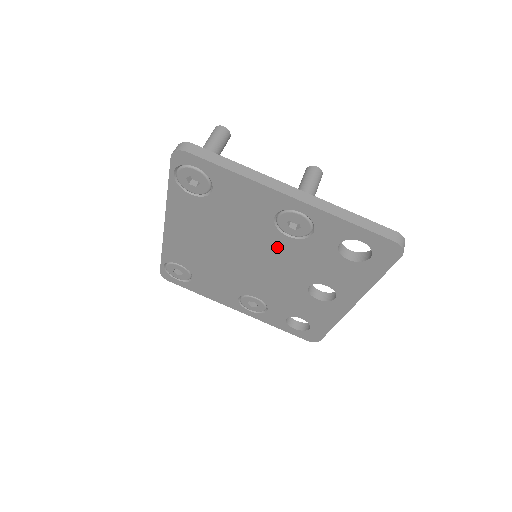
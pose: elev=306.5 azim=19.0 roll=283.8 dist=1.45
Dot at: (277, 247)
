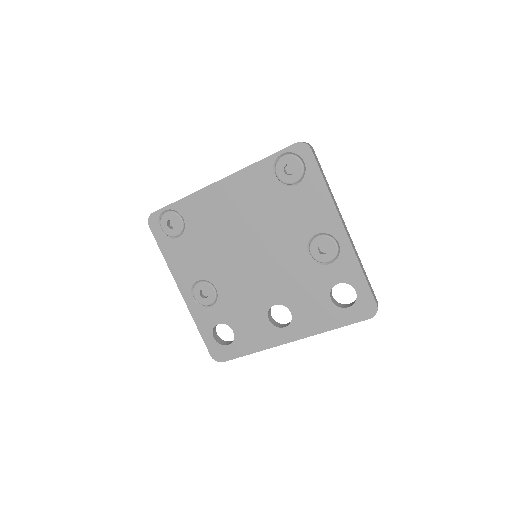
Dot at: (290, 257)
